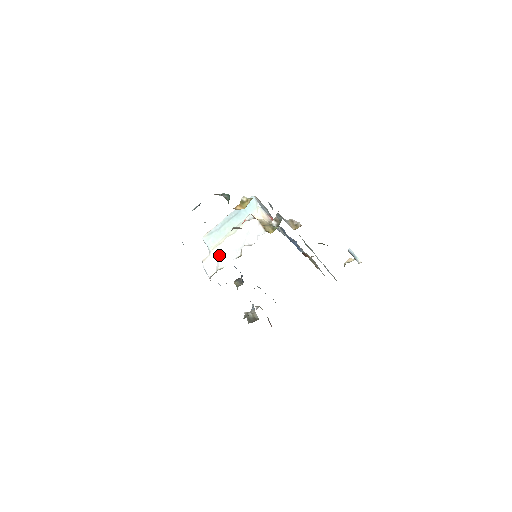
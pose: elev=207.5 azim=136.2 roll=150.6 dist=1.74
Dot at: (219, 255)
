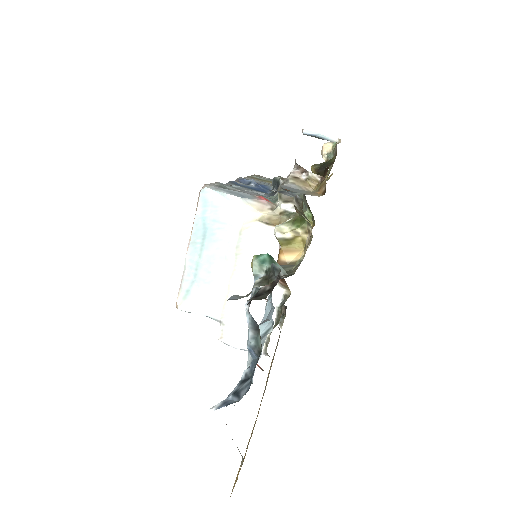
Dot at: (241, 314)
